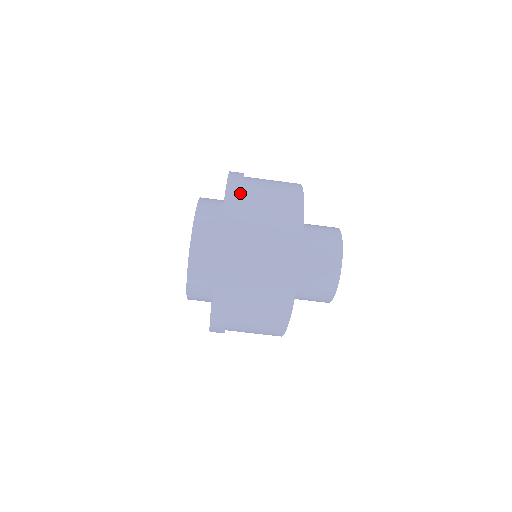
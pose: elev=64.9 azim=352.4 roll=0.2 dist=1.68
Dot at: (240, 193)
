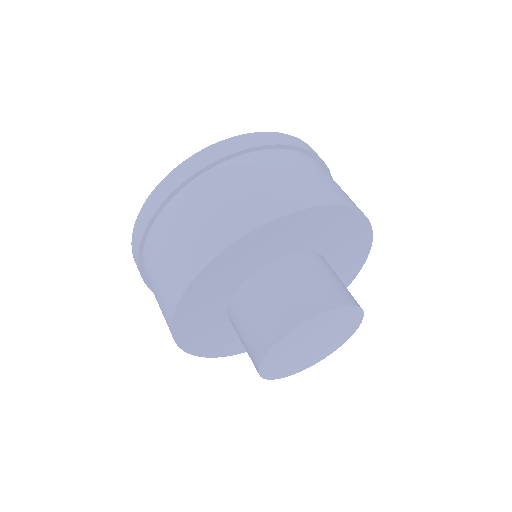
Dot at: (142, 233)
